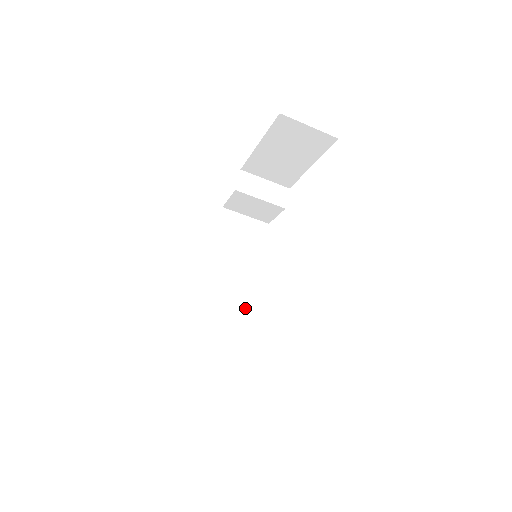
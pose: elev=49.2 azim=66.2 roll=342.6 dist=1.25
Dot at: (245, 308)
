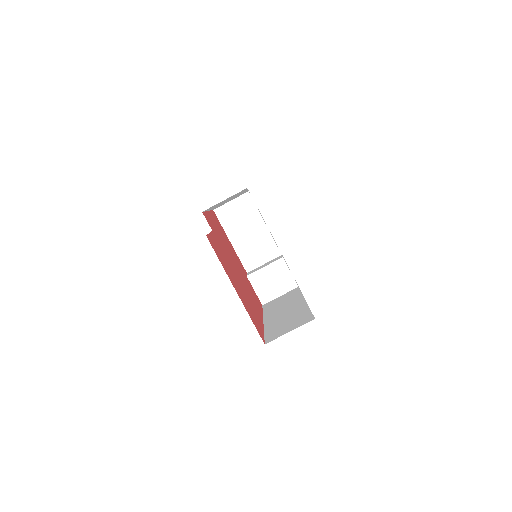
Dot at: (302, 306)
